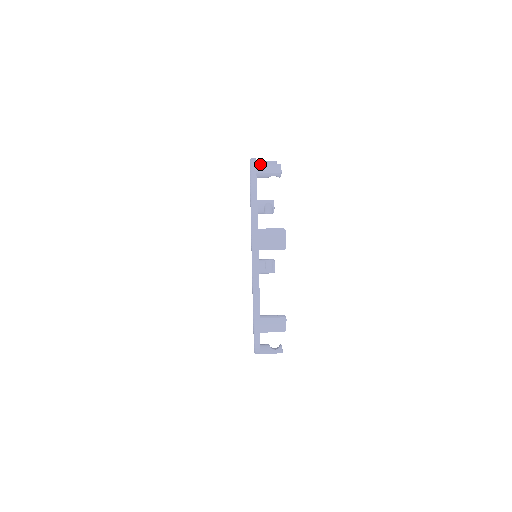
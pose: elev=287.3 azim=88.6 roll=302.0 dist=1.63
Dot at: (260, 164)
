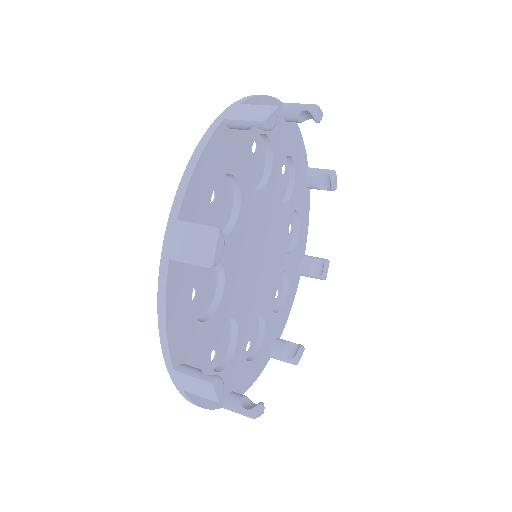
Dot at: (246, 104)
